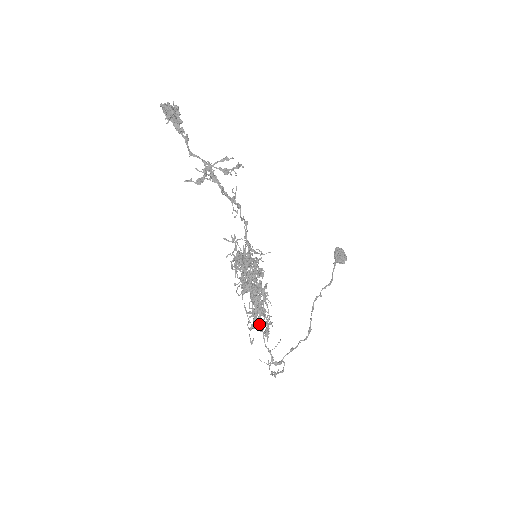
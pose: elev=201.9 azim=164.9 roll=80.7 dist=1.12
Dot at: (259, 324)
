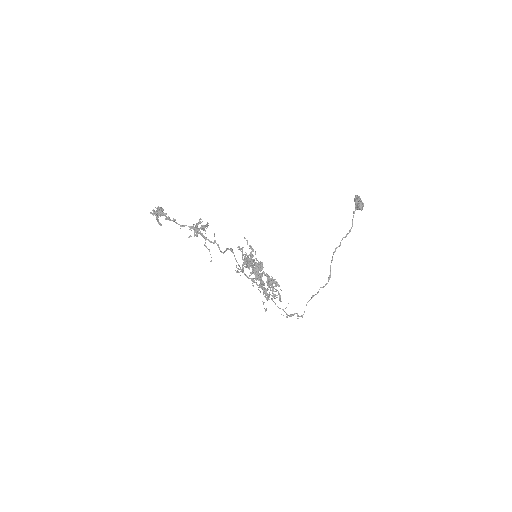
Dot at: occluded
